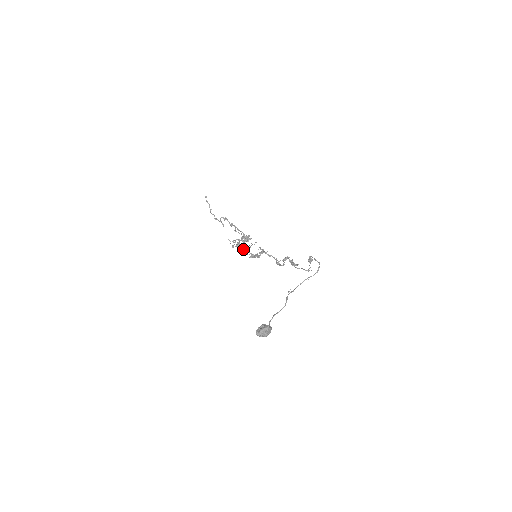
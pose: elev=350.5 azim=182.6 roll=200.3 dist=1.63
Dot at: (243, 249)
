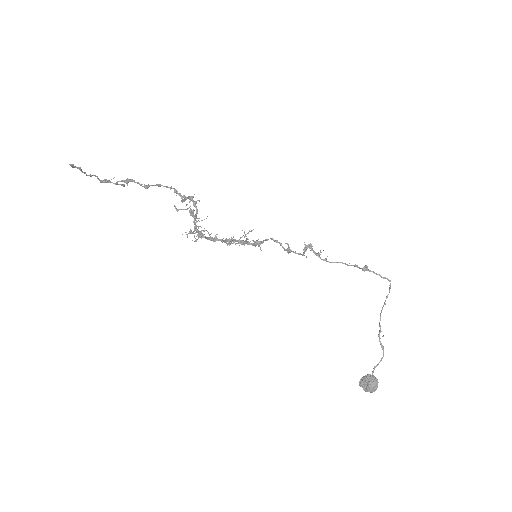
Dot at: (216, 240)
